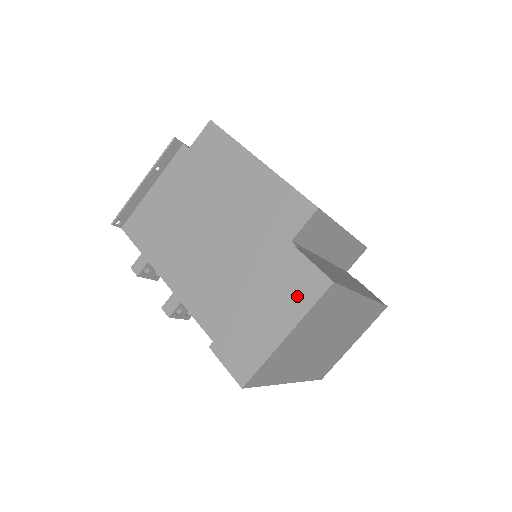
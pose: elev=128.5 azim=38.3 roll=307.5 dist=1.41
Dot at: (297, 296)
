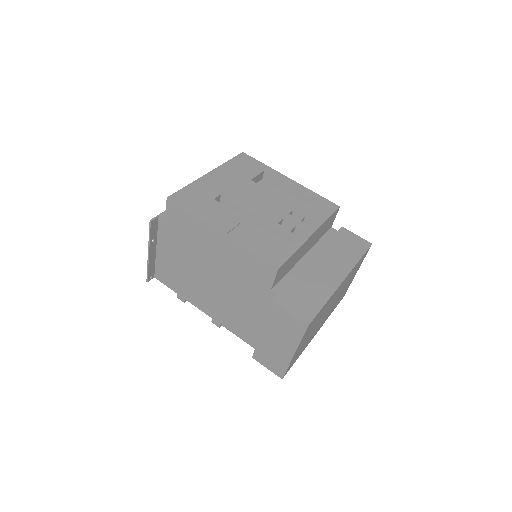
Dot at: (289, 333)
